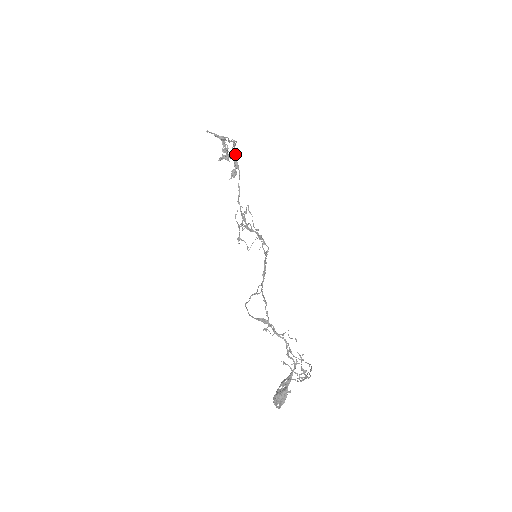
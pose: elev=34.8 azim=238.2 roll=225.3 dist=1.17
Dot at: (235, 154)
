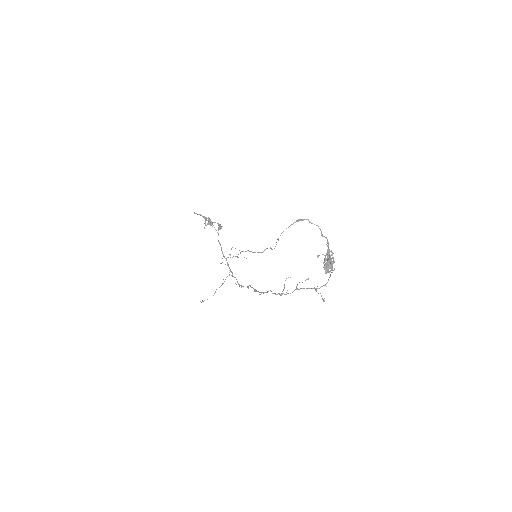
Dot at: (213, 225)
